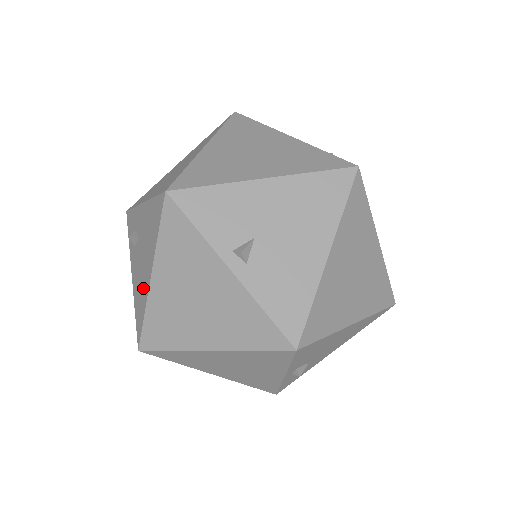
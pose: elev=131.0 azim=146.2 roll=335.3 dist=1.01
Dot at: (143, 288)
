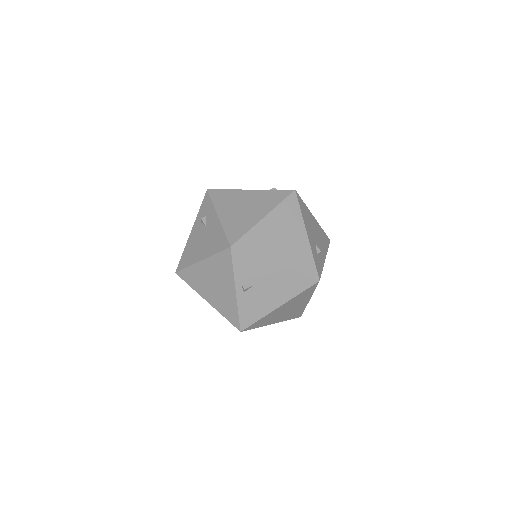
Dot at: (194, 255)
